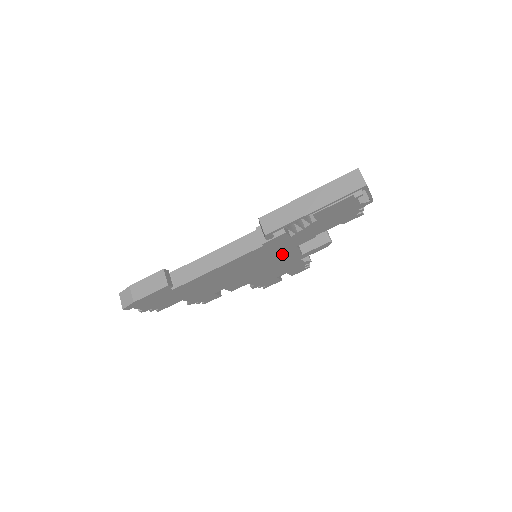
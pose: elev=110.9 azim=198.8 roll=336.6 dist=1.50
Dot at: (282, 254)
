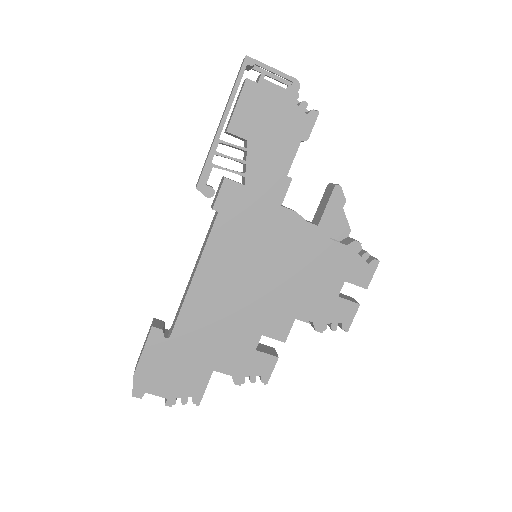
Dot at: (276, 230)
